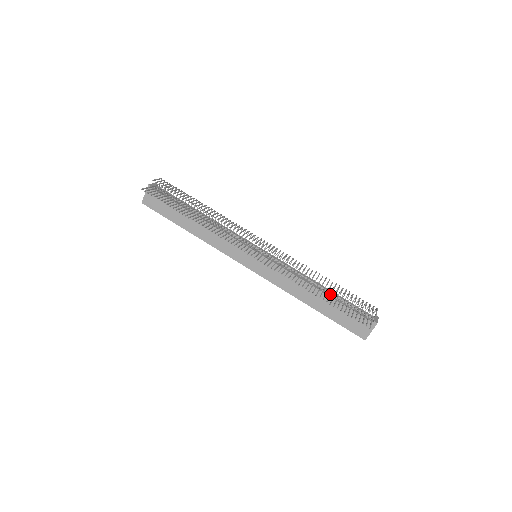
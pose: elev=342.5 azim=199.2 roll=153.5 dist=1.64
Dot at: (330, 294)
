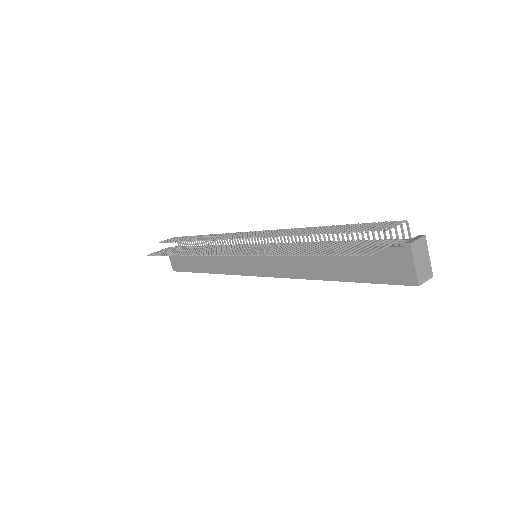
Dot at: (325, 244)
